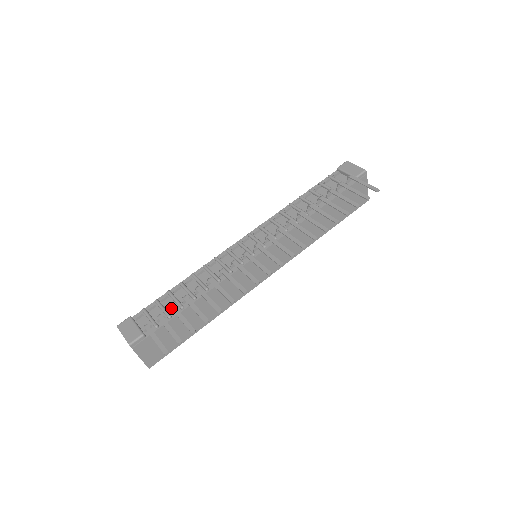
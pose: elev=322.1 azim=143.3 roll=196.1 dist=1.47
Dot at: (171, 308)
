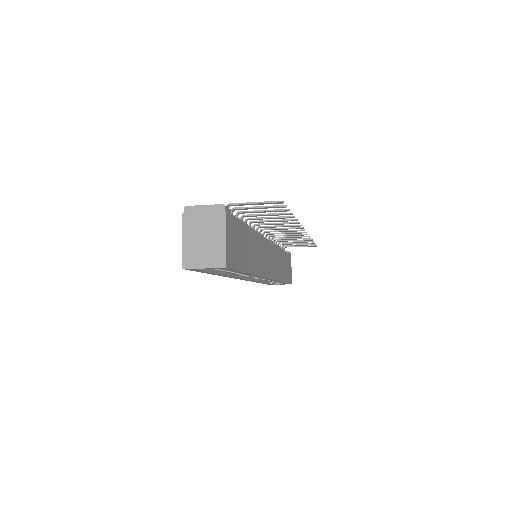
Dot at: (241, 211)
